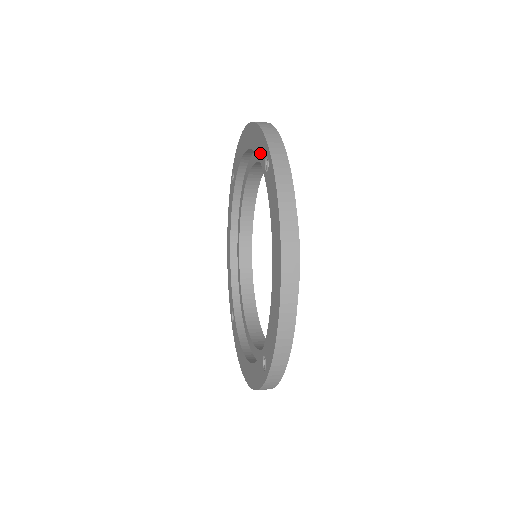
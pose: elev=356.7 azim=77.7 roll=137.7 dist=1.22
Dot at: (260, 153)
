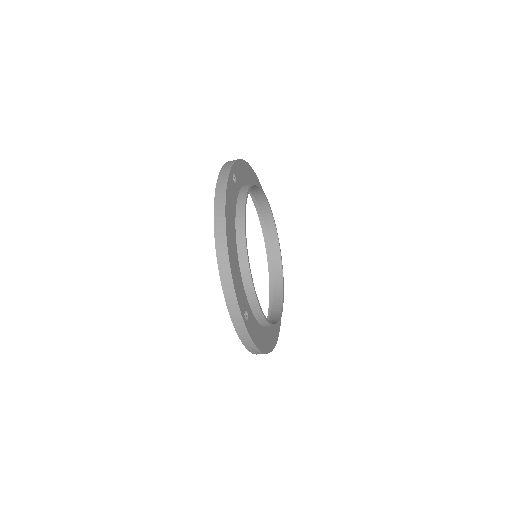
Dot at: occluded
